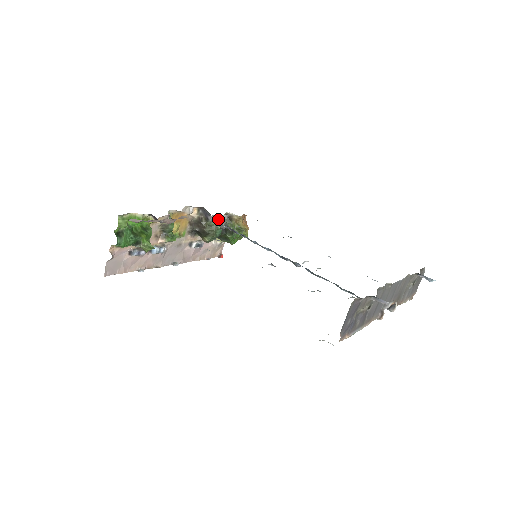
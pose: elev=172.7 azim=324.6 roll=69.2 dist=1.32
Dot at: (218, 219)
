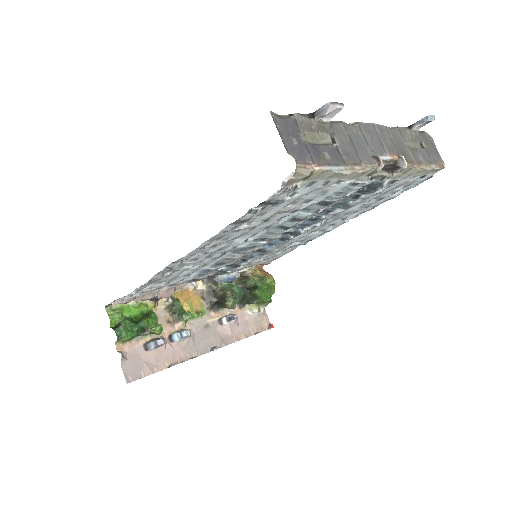
Dot at: (229, 279)
